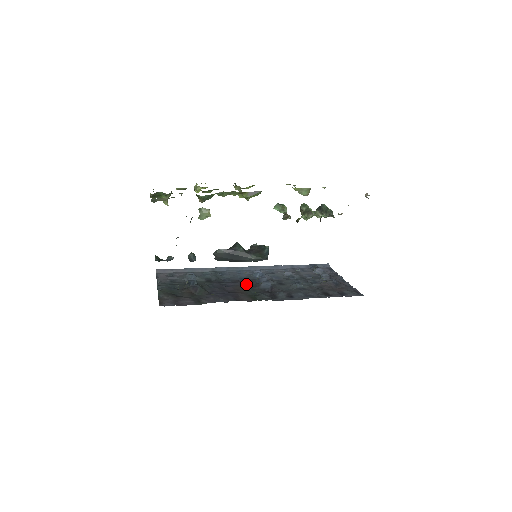
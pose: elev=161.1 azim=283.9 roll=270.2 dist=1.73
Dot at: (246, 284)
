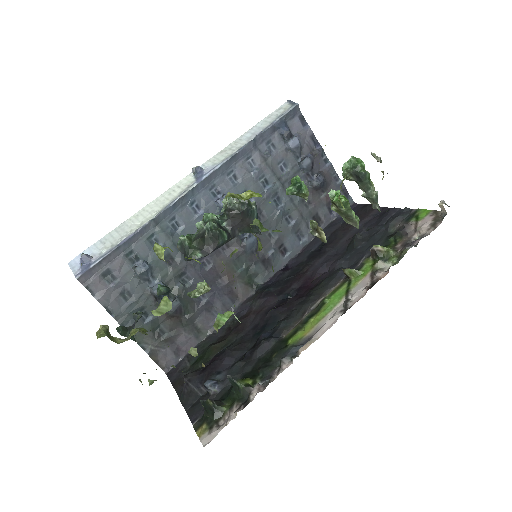
Dot at: occluded
